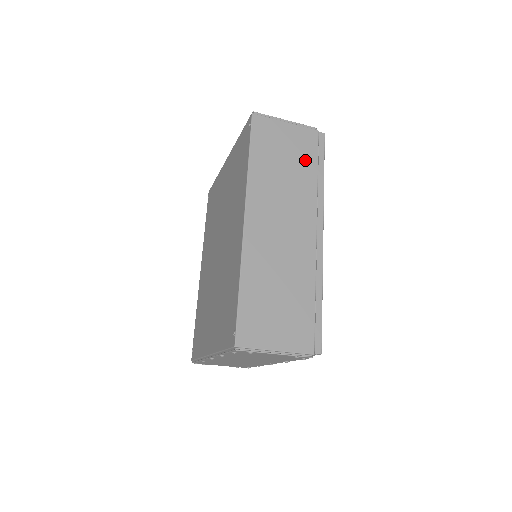
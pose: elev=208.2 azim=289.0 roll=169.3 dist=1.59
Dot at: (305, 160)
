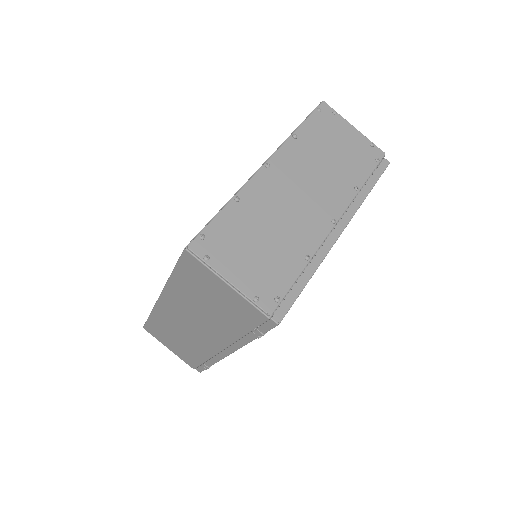
Dot at: occluded
